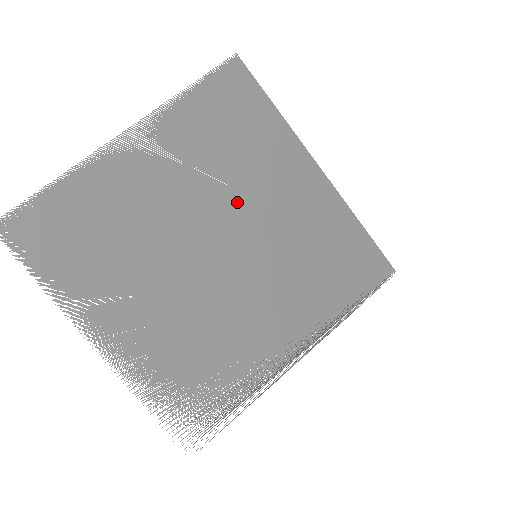
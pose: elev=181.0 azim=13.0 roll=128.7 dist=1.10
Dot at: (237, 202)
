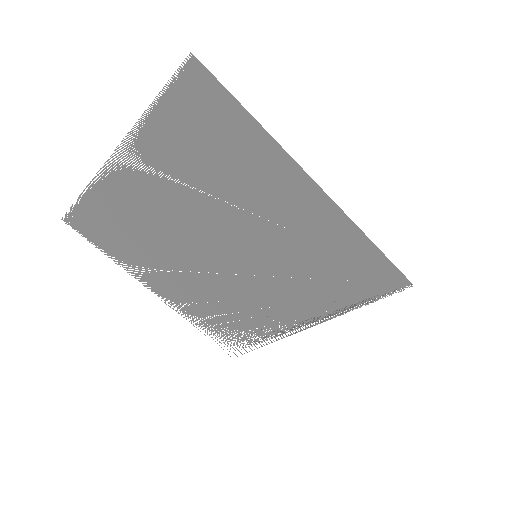
Dot at: (229, 213)
